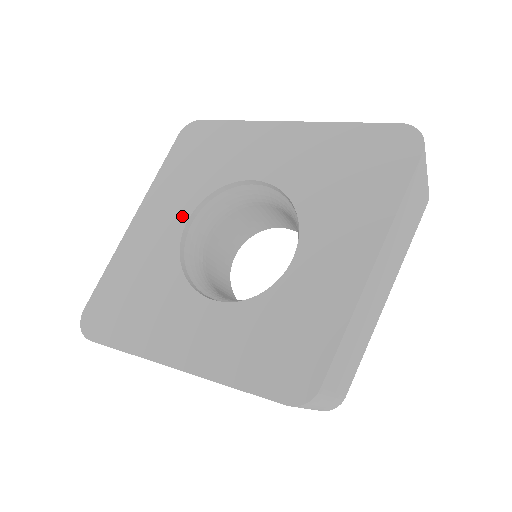
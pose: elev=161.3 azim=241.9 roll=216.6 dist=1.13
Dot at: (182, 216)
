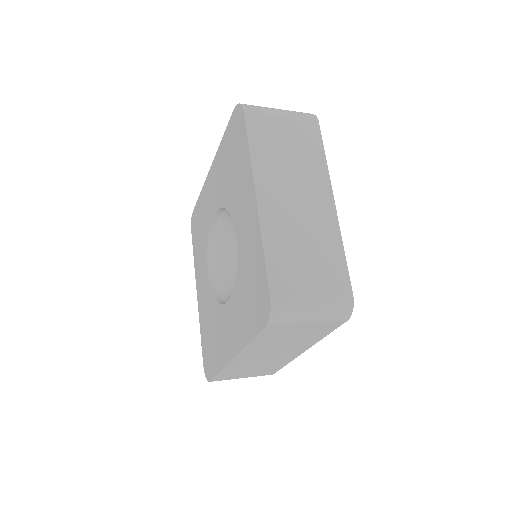
Dot at: (206, 270)
